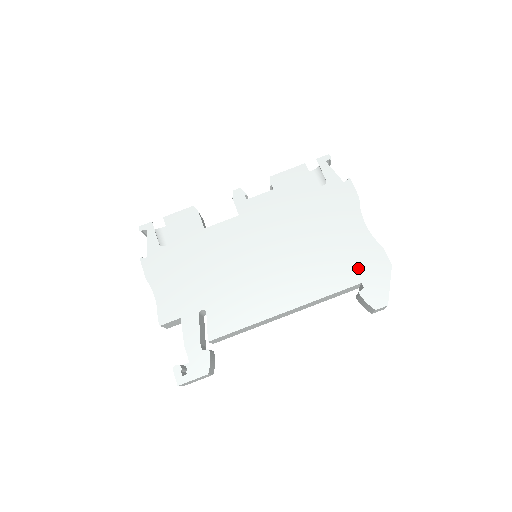
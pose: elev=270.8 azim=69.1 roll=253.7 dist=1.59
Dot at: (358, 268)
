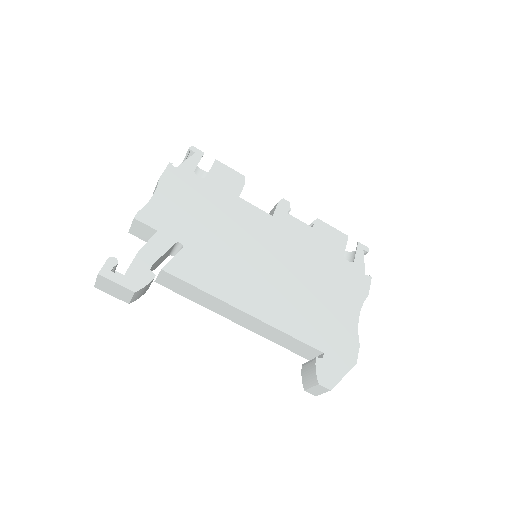
Dot at: (330, 340)
